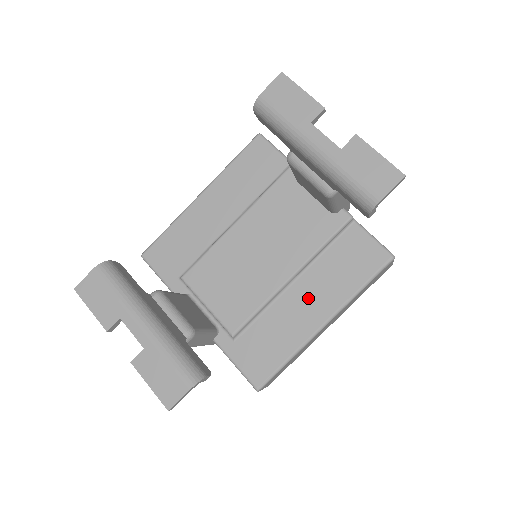
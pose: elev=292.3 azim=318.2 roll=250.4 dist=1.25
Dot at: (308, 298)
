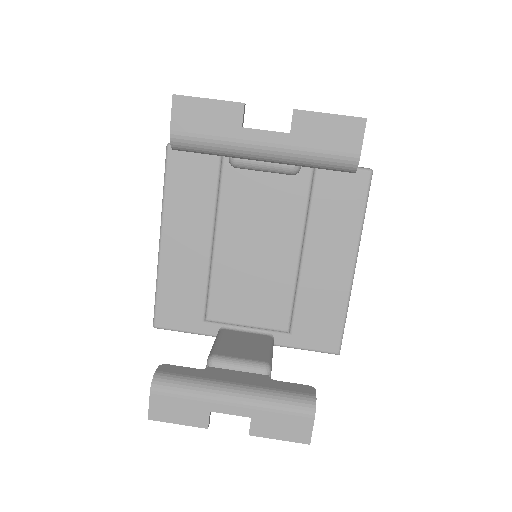
Dot at: (325, 257)
